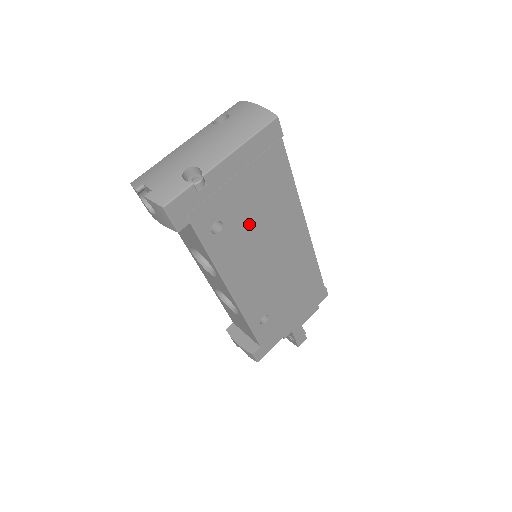
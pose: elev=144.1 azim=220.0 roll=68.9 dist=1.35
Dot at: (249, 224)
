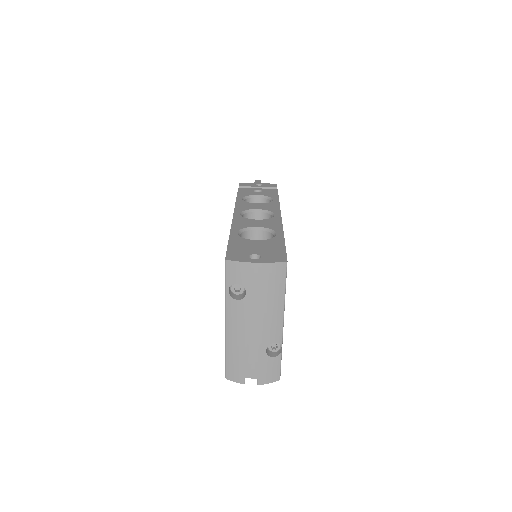
Dot at: occluded
